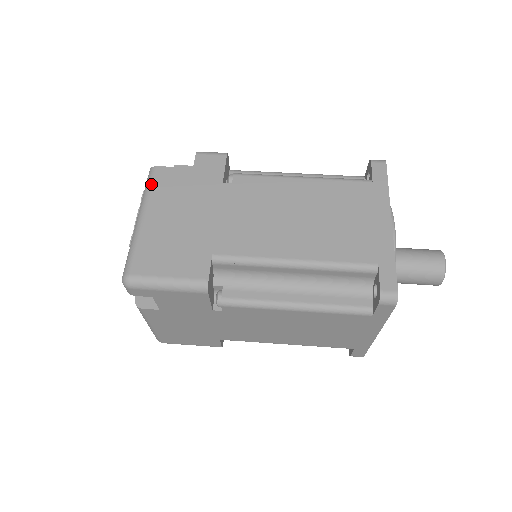
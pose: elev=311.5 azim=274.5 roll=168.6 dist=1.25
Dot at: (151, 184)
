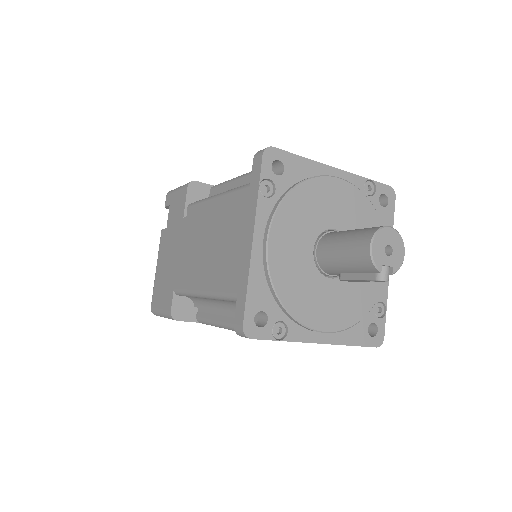
Dot at: occluded
